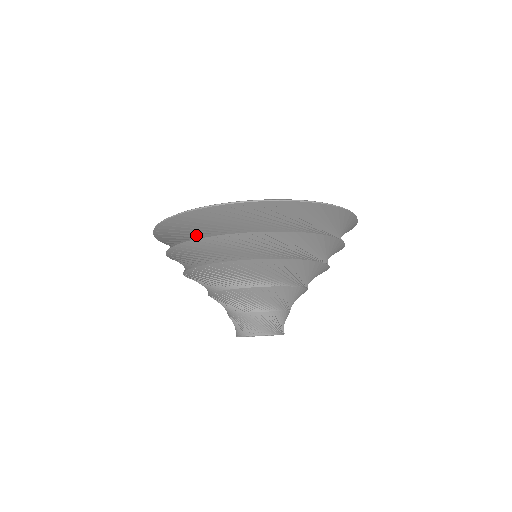
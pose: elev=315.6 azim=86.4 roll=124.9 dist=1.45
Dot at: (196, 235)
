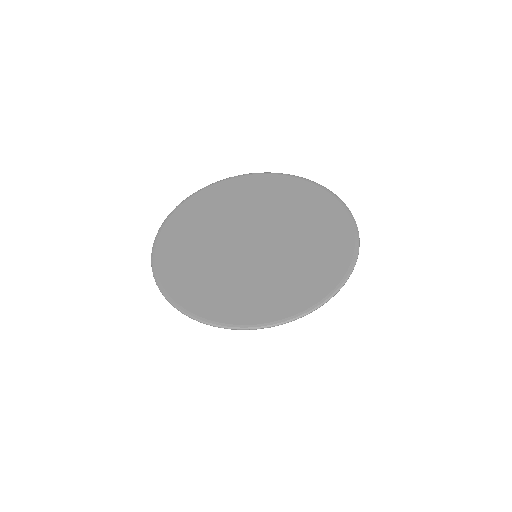
Dot at: occluded
